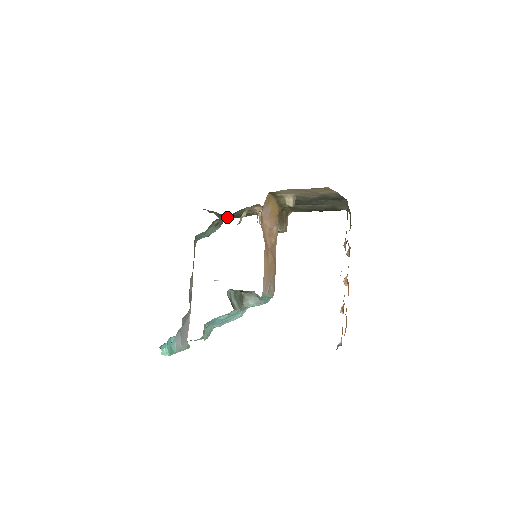
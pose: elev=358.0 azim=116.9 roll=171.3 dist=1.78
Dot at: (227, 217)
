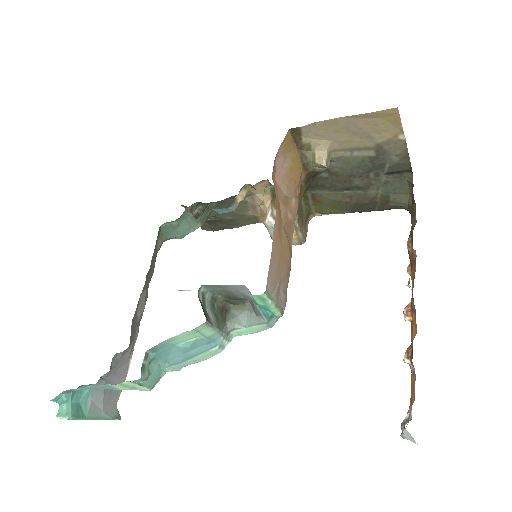
Dot at: occluded
